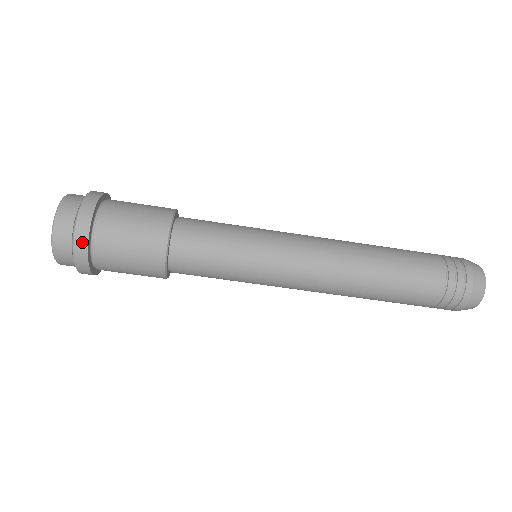
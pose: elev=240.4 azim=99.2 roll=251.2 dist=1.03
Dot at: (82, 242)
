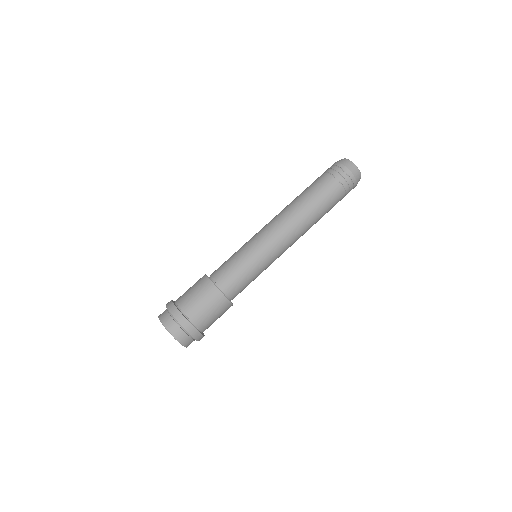
Dot at: (184, 322)
